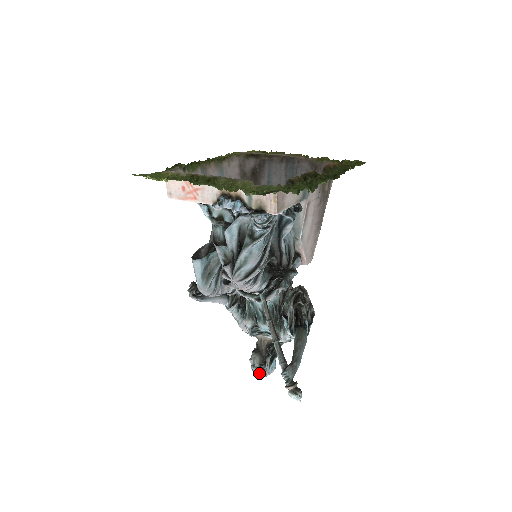
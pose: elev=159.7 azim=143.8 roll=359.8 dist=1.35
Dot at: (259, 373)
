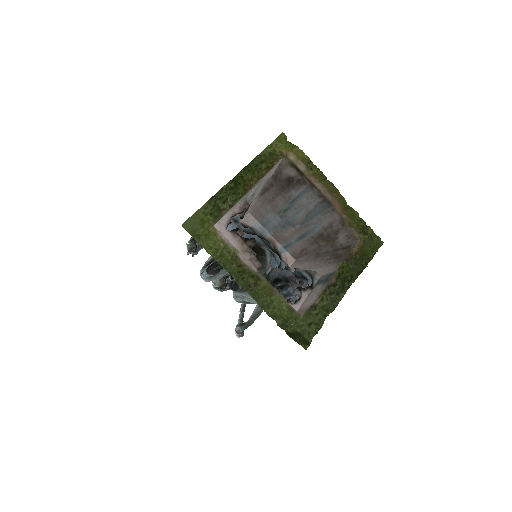
Dot at: occluded
